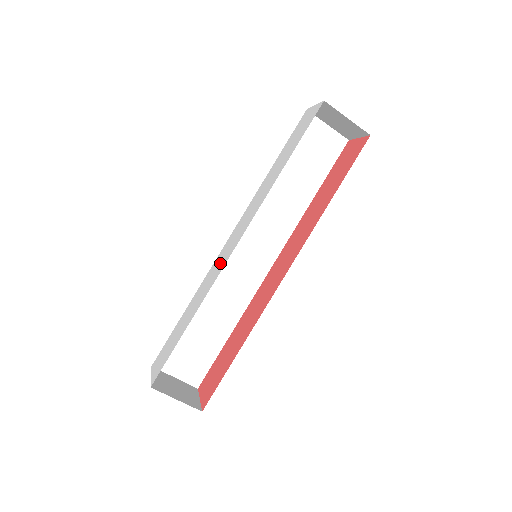
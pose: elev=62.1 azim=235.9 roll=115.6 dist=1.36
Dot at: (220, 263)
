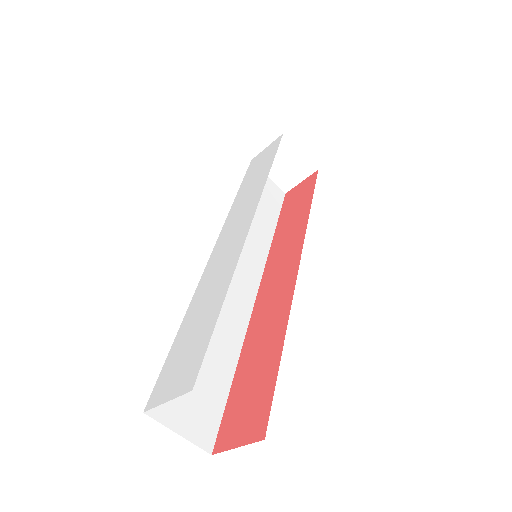
Dot at: (228, 250)
